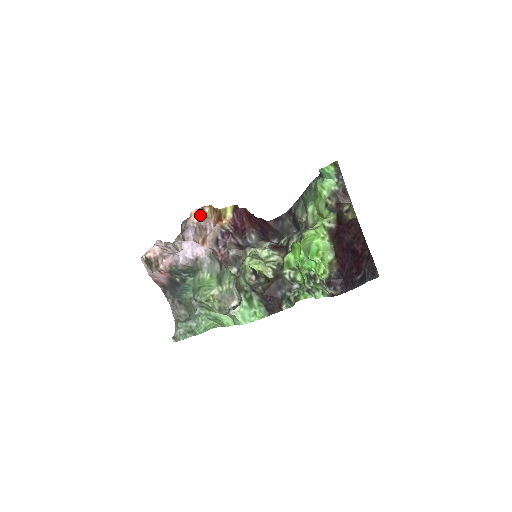
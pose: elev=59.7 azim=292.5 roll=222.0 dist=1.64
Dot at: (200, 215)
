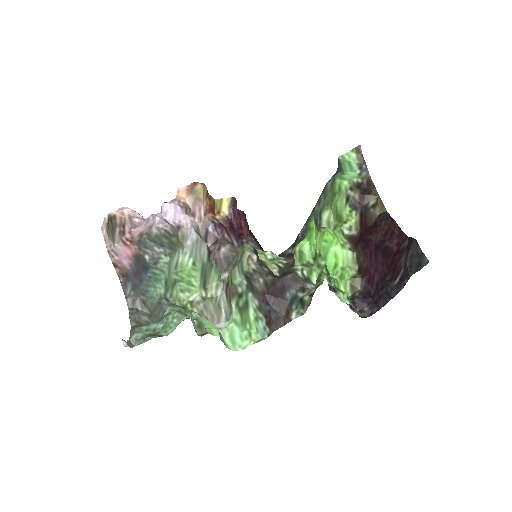
Dot at: (189, 194)
